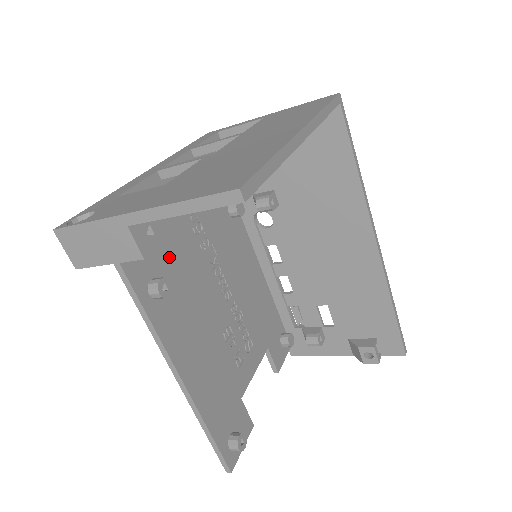
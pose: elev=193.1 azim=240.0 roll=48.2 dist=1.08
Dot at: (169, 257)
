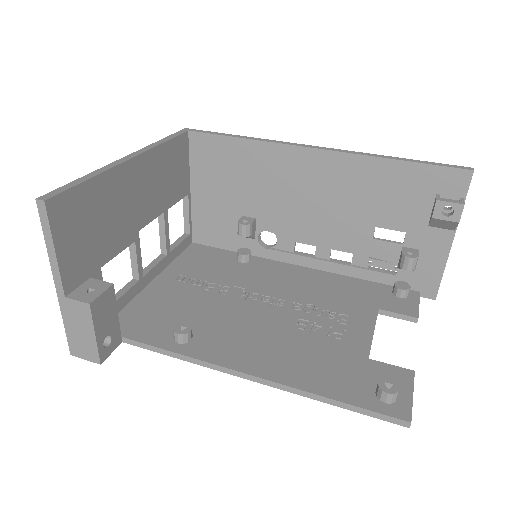
Dot at: (188, 315)
